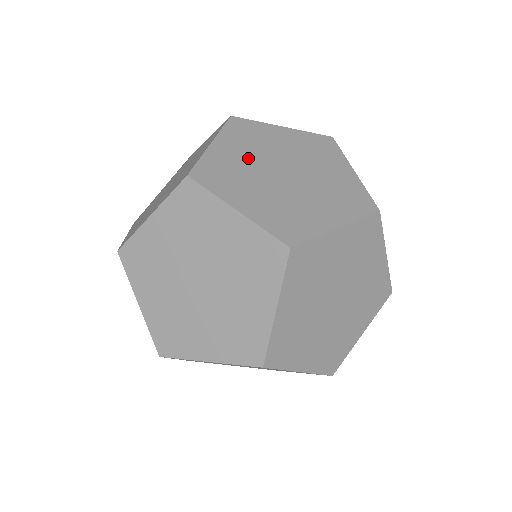
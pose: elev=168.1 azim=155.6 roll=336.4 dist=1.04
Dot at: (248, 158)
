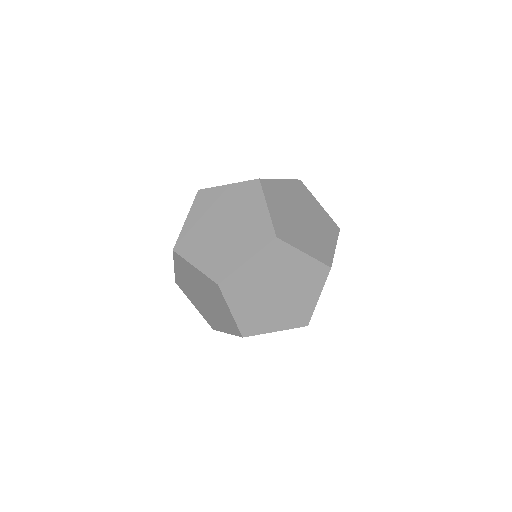
Dot at: (204, 223)
